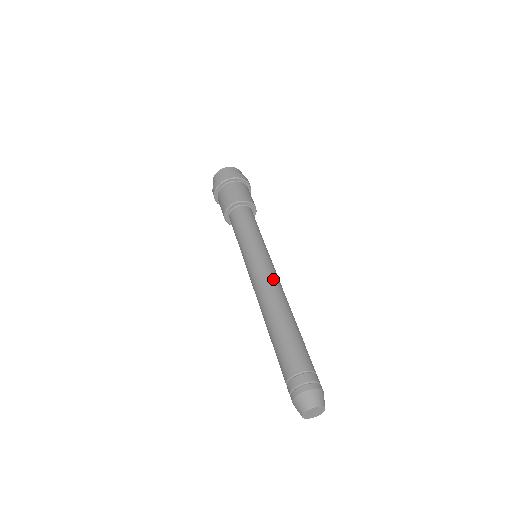
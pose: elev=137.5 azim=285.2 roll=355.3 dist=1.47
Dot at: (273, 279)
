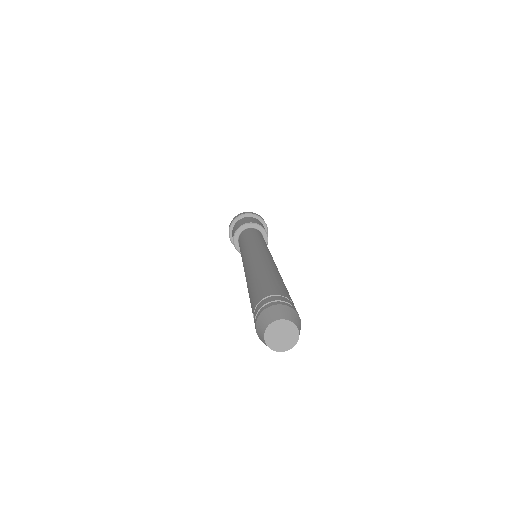
Dot at: (266, 255)
